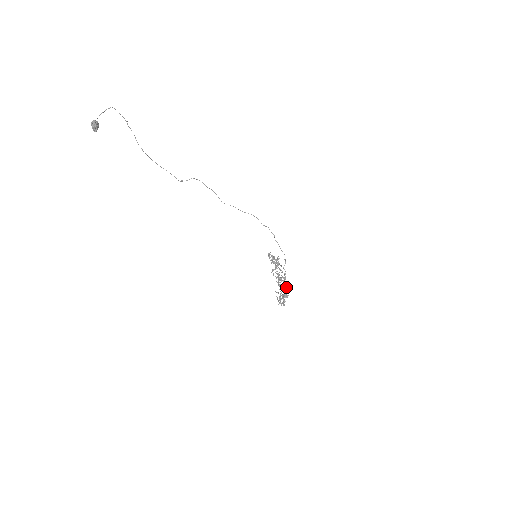
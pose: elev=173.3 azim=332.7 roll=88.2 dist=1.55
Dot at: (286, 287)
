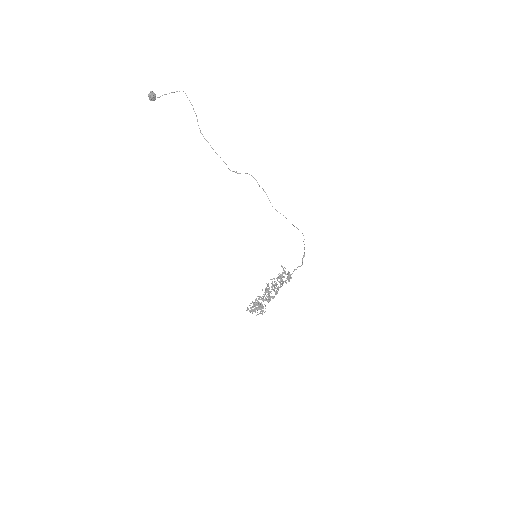
Dot at: (266, 298)
